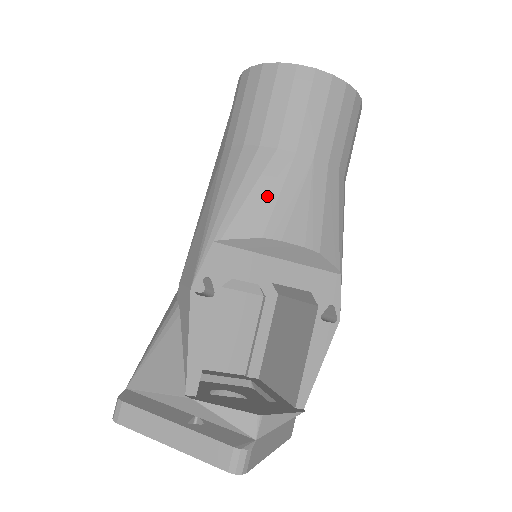
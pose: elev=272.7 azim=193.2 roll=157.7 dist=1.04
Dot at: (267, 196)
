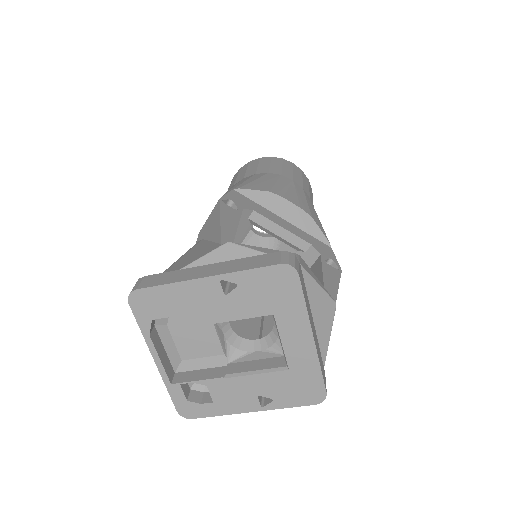
Dot at: (267, 182)
